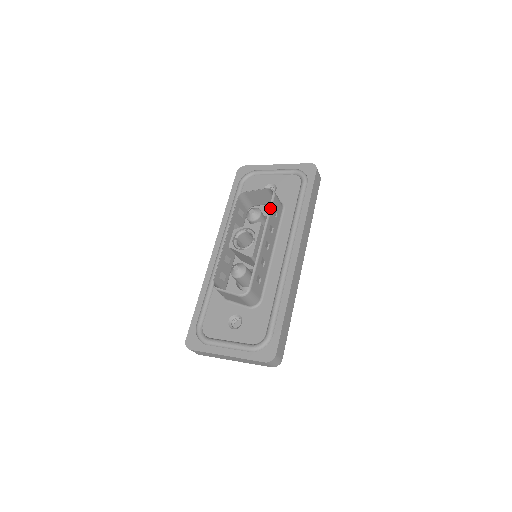
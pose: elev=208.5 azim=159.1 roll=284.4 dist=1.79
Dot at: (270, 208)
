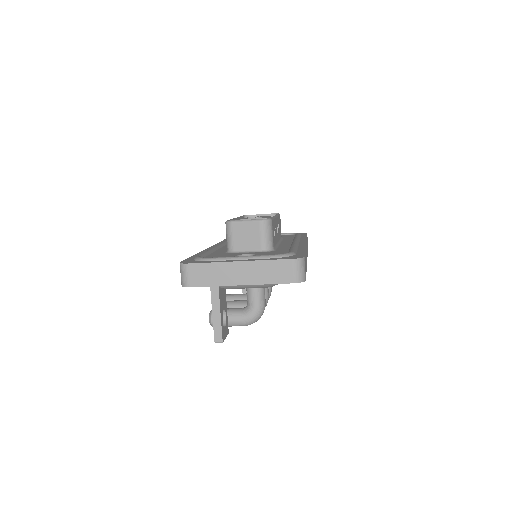
Dot at: (278, 214)
